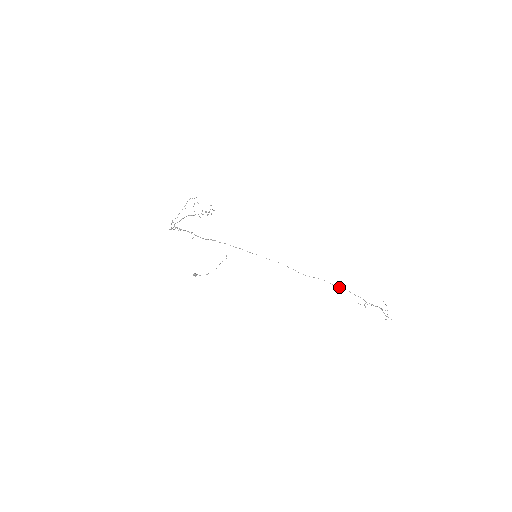
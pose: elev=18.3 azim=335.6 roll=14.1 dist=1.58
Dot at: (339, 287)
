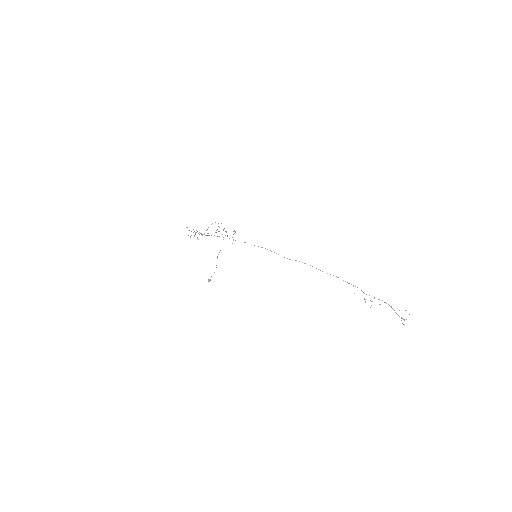
Dot at: occluded
